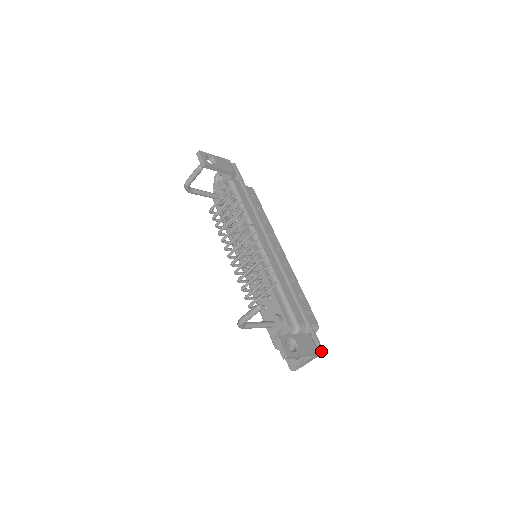
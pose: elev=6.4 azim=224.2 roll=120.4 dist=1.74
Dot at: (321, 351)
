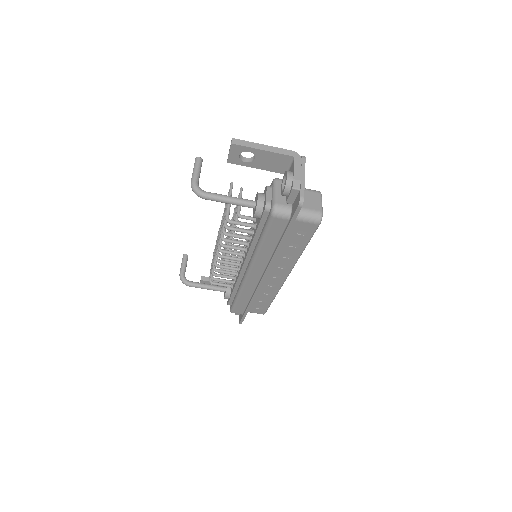
Dot at: (302, 156)
